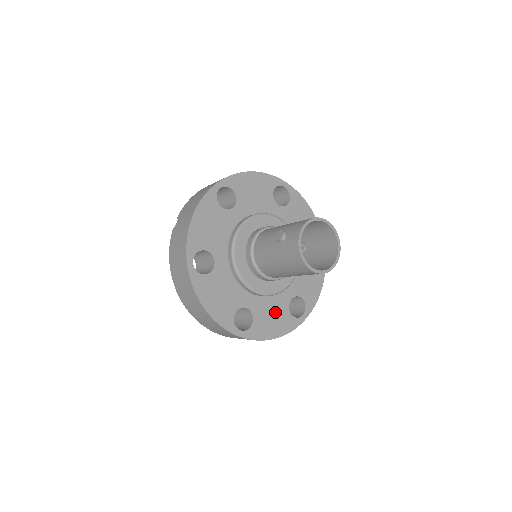
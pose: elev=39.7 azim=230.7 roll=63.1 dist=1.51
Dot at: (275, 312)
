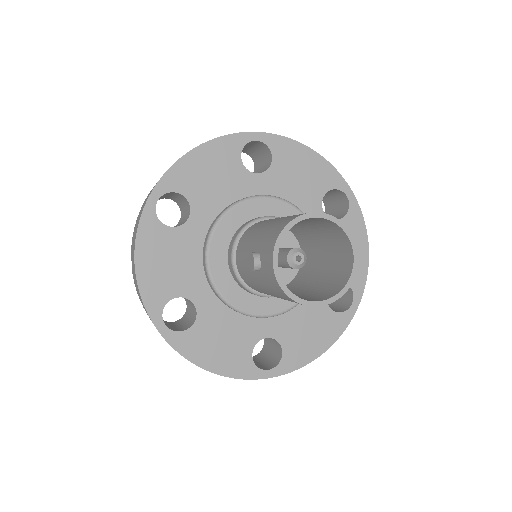
Dot at: (309, 321)
